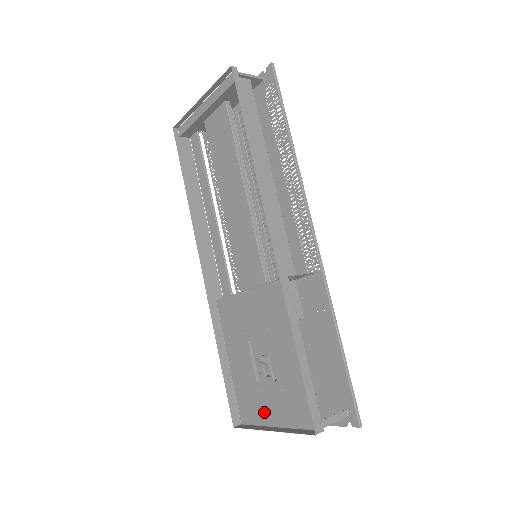
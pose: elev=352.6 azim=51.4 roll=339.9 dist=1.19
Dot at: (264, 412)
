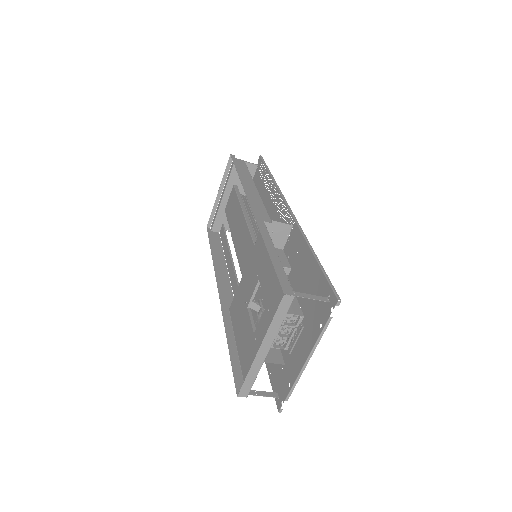
Dot at: occluded
